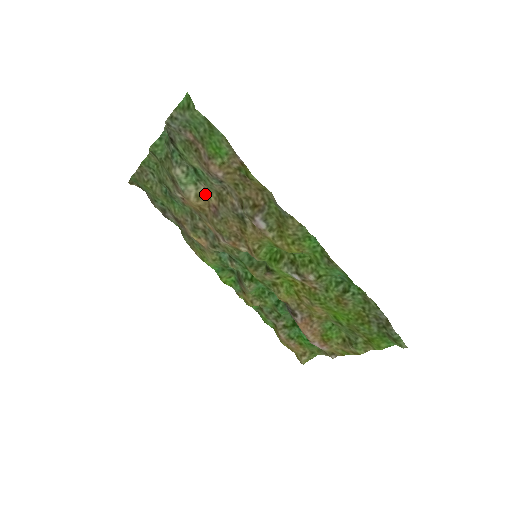
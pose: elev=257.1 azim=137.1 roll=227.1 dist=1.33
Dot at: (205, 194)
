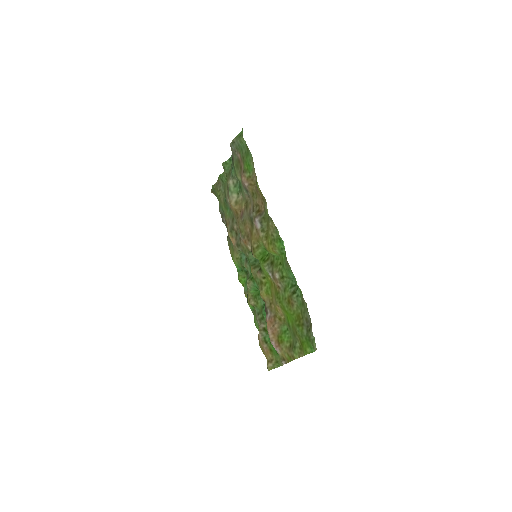
Dot at: (241, 202)
